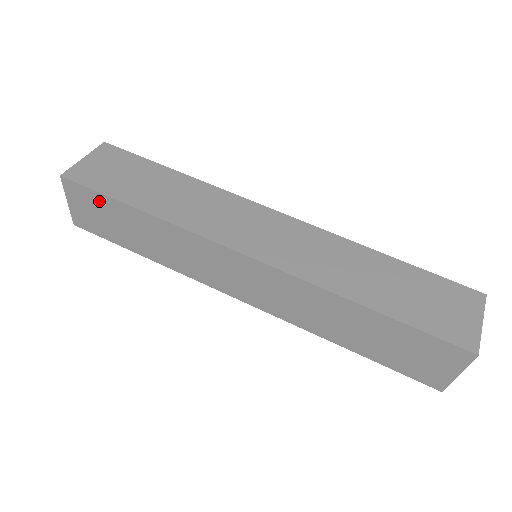
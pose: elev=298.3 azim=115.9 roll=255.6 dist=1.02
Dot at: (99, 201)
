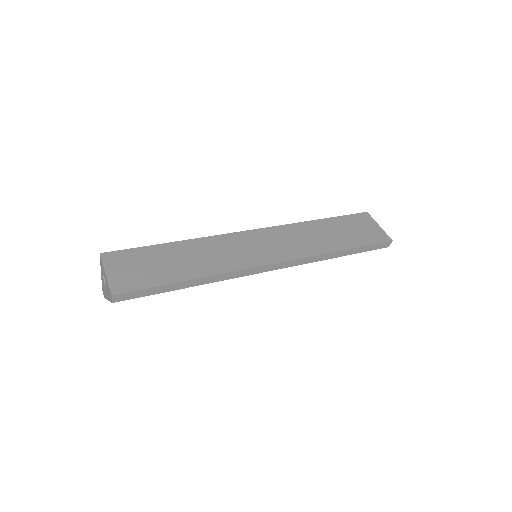
Dot at: (139, 254)
